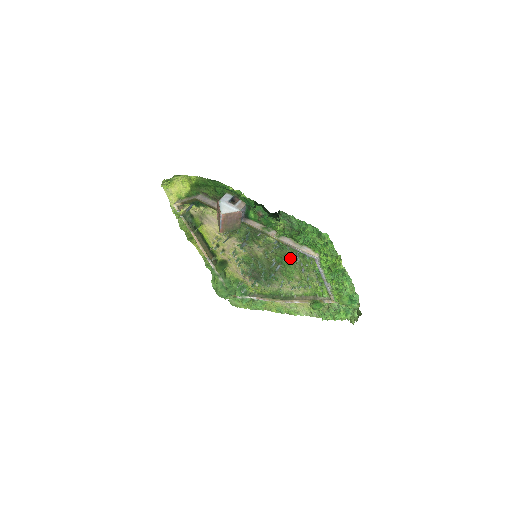
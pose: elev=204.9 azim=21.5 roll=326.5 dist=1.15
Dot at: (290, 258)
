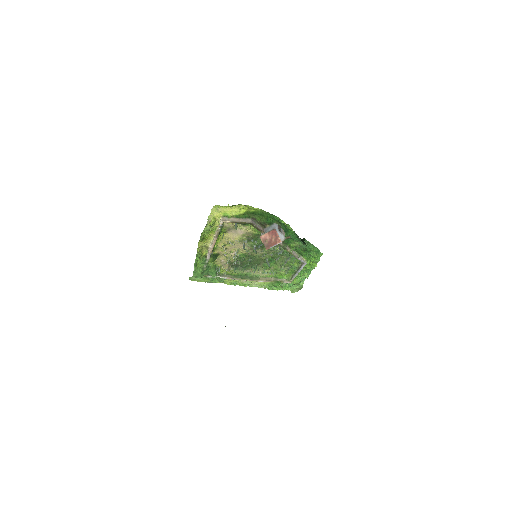
Dot at: (280, 259)
